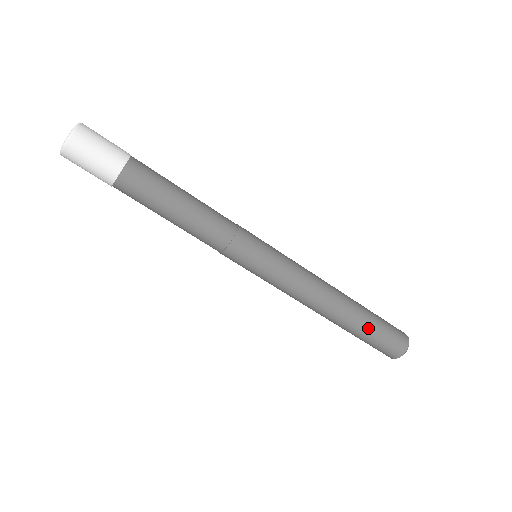
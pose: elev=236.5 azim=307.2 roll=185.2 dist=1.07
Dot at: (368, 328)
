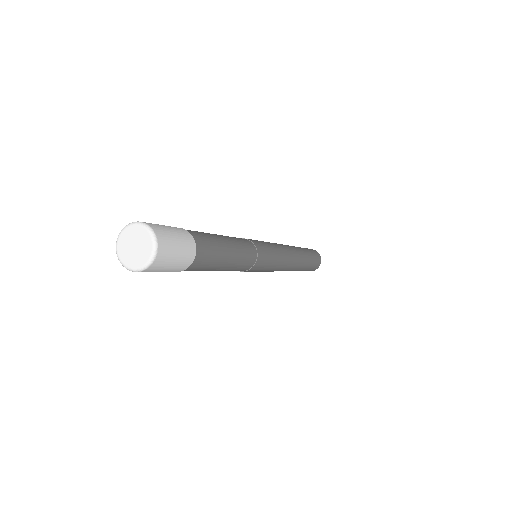
Dot at: occluded
